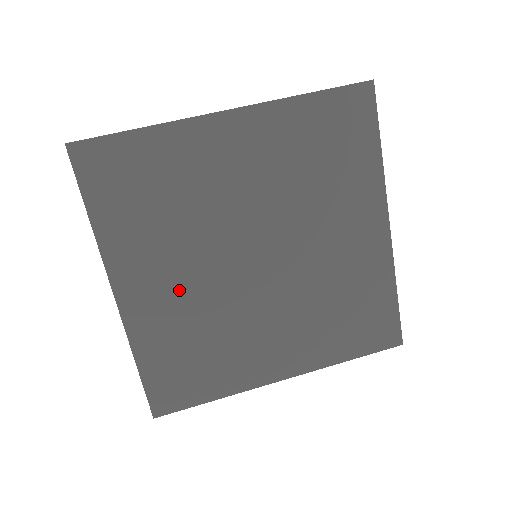
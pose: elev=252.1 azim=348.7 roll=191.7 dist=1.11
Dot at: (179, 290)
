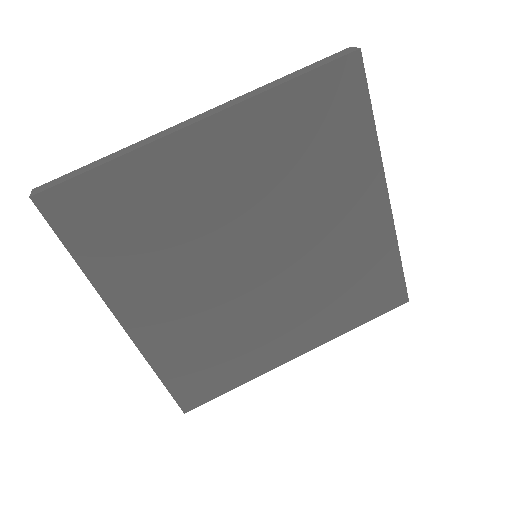
Dot at: (185, 306)
